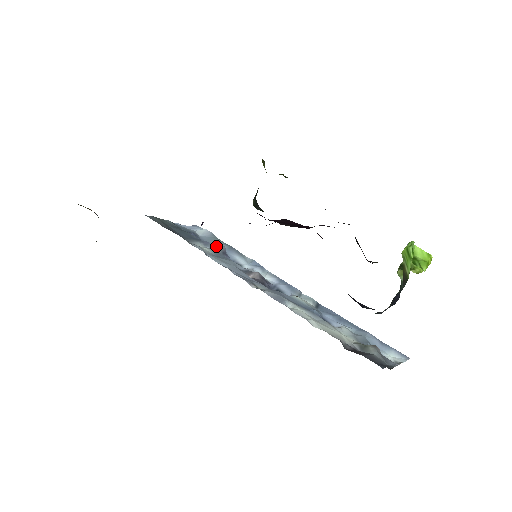
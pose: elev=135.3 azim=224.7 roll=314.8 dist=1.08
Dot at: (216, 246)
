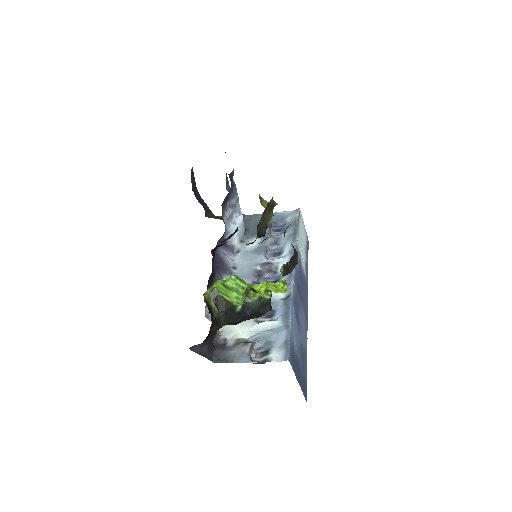
Dot at: (267, 239)
